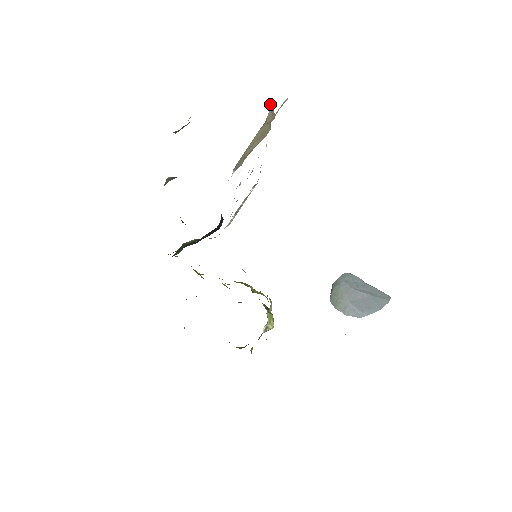
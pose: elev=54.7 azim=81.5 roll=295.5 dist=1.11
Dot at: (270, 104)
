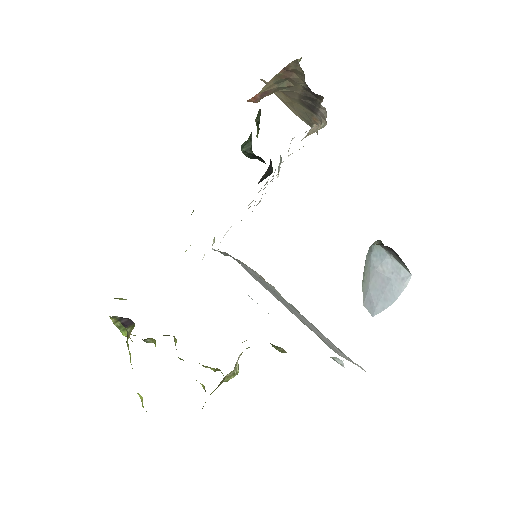
Dot at: (311, 129)
